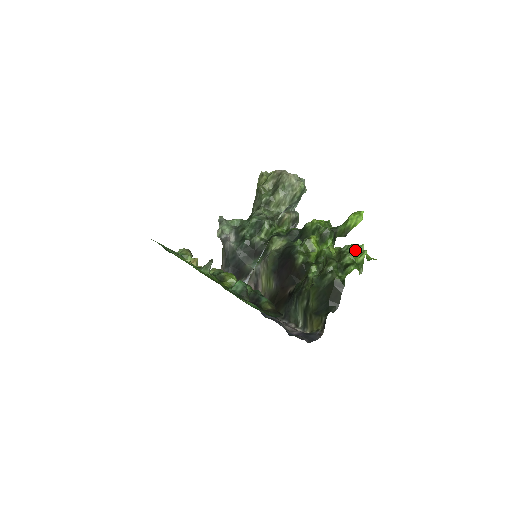
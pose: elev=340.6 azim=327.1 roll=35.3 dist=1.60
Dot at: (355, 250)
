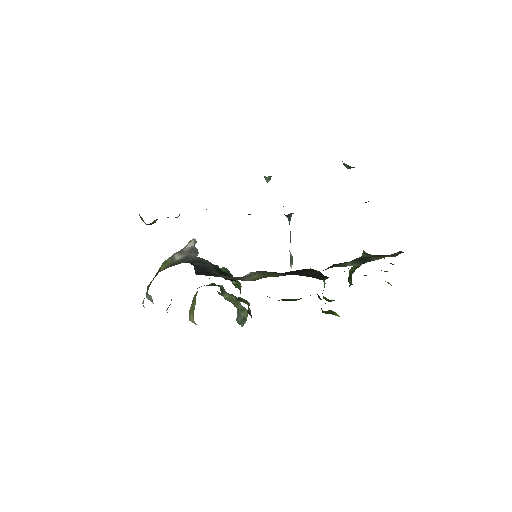
Dot at: occluded
